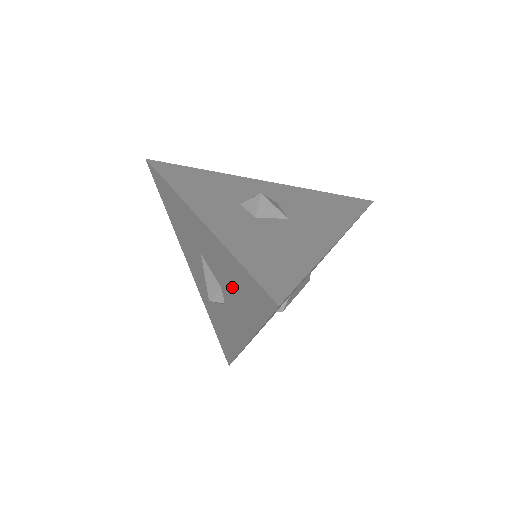
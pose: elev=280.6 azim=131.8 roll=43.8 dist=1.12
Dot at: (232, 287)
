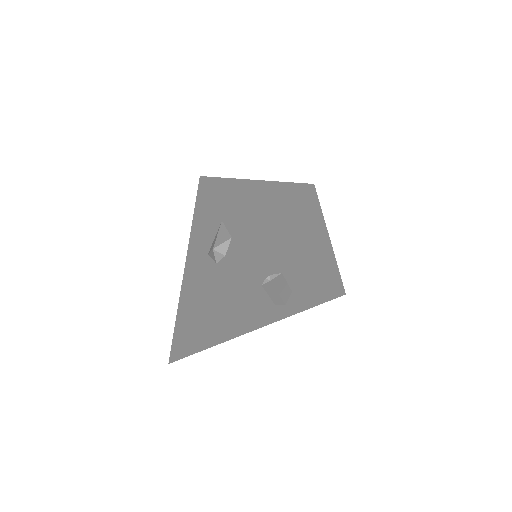
Dot at: (252, 221)
